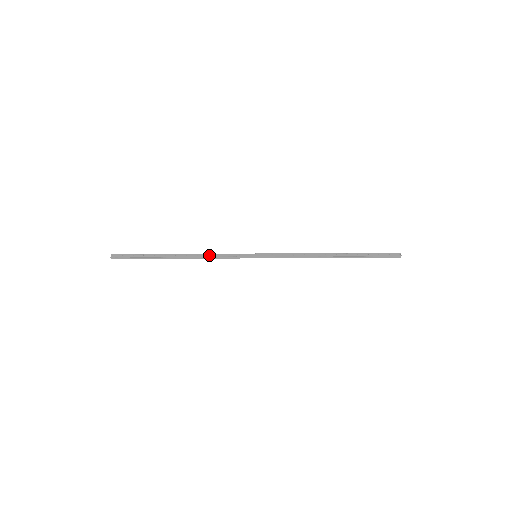
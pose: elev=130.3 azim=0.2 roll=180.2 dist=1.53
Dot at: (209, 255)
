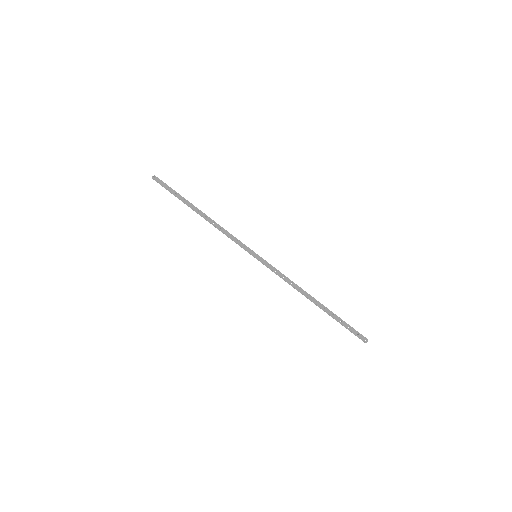
Dot at: (222, 229)
